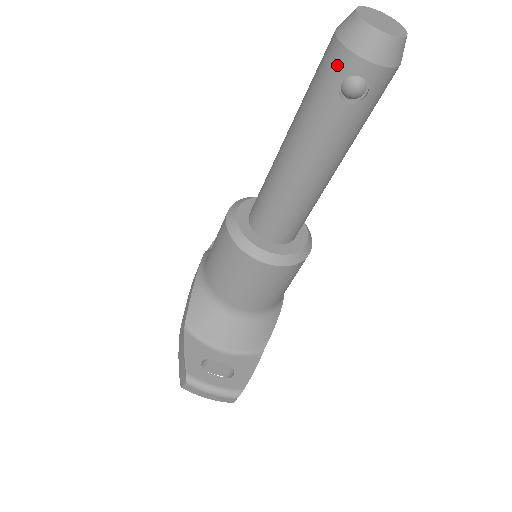
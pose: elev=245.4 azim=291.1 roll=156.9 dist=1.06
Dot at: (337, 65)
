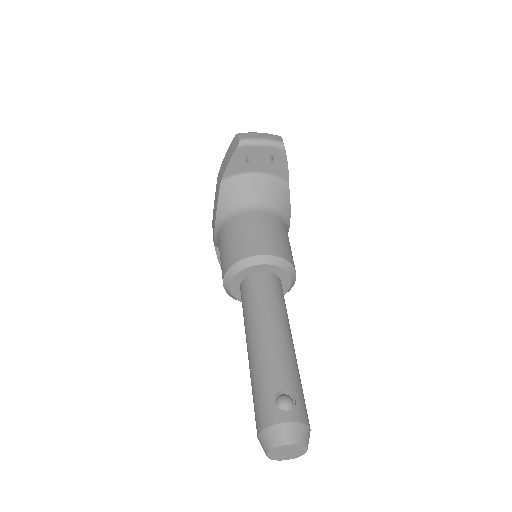
Dot at: occluded
